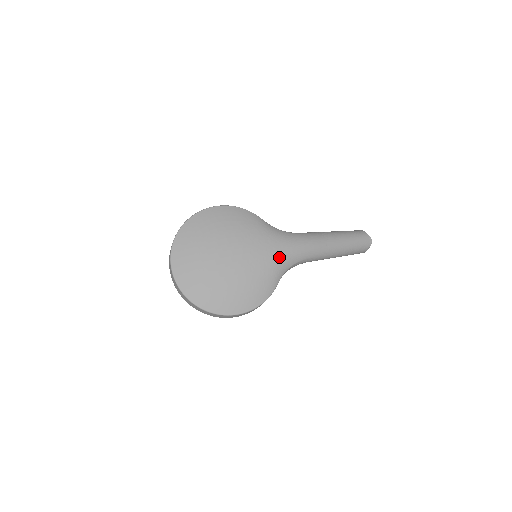
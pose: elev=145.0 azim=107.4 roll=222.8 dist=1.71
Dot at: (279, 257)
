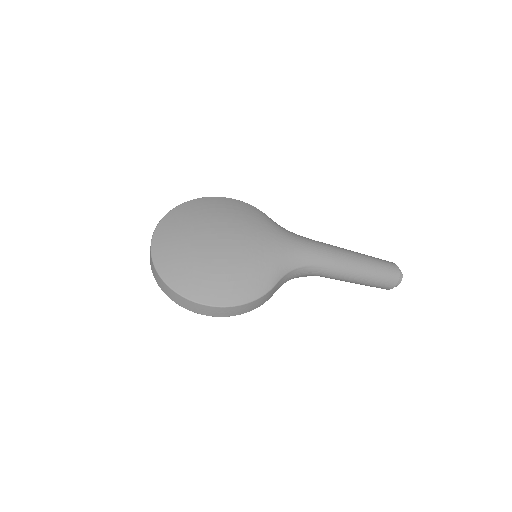
Dot at: (282, 252)
